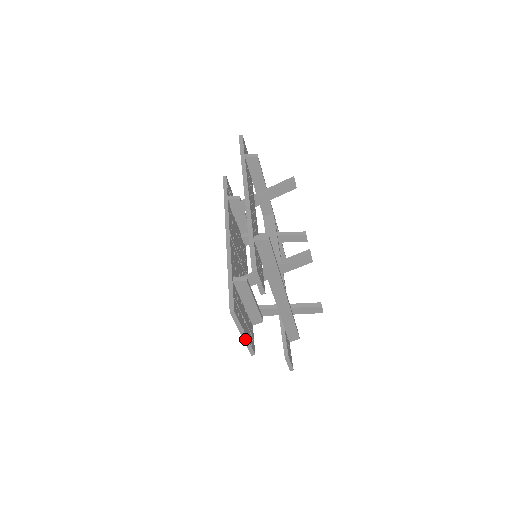
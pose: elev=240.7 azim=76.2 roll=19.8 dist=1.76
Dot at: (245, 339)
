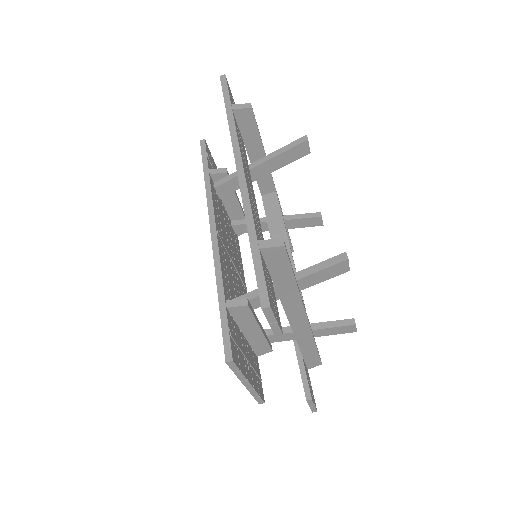
Dot at: (250, 388)
